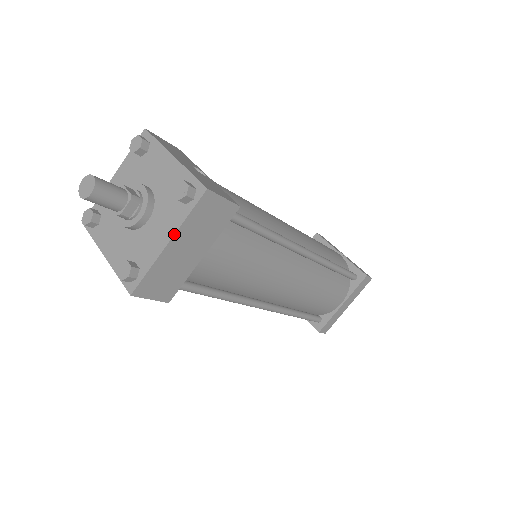
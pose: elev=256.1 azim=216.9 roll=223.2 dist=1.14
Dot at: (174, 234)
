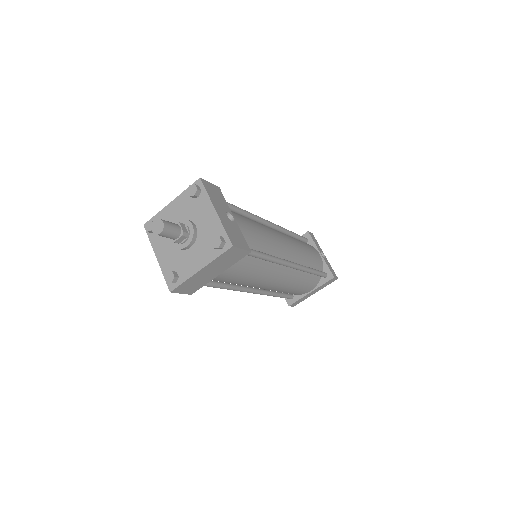
Dot at: (206, 266)
